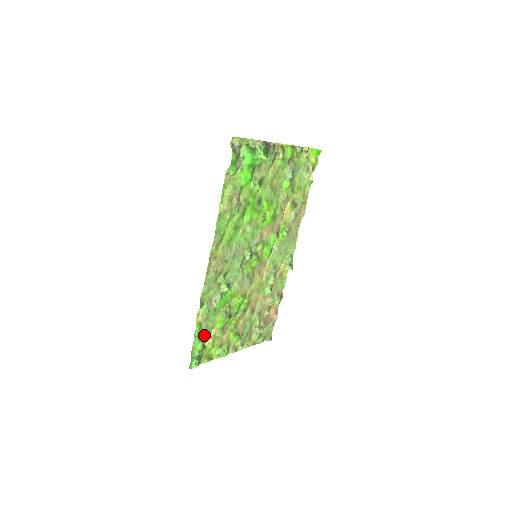
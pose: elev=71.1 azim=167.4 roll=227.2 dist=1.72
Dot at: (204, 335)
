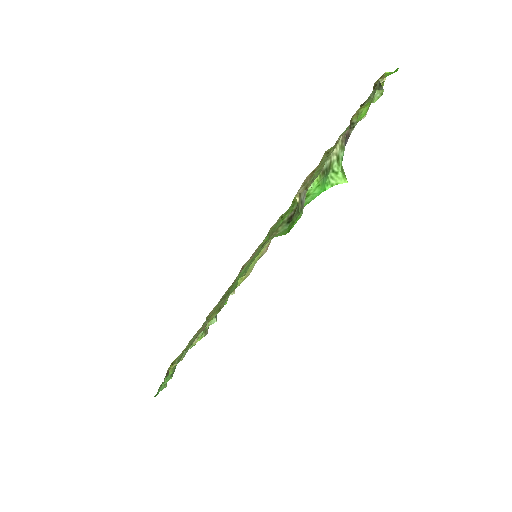
Dot at: occluded
